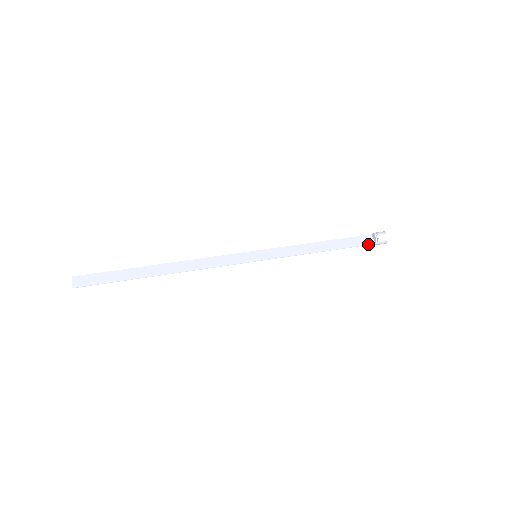
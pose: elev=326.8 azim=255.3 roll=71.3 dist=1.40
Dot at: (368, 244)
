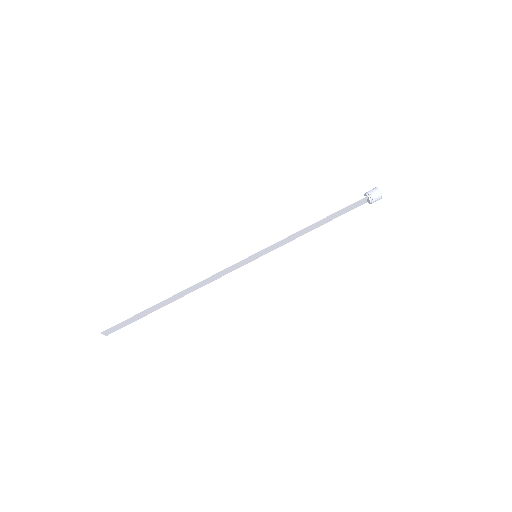
Dot at: occluded
